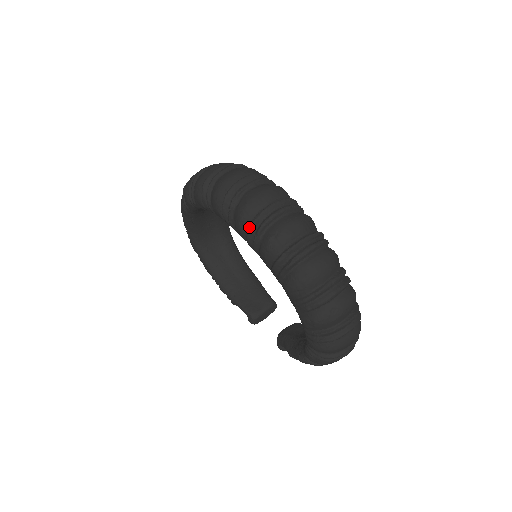
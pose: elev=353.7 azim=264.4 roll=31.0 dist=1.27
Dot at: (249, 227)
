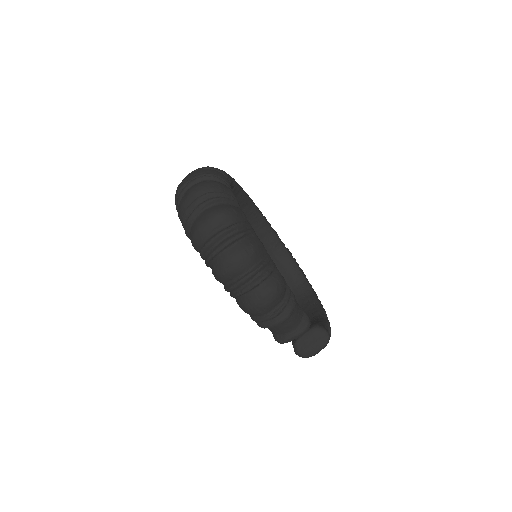
Dot at: occluded
